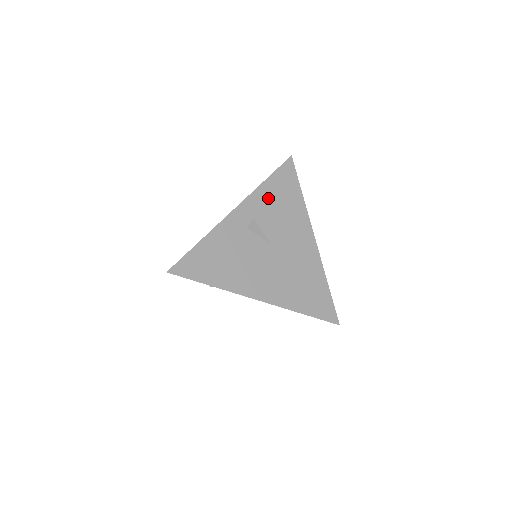
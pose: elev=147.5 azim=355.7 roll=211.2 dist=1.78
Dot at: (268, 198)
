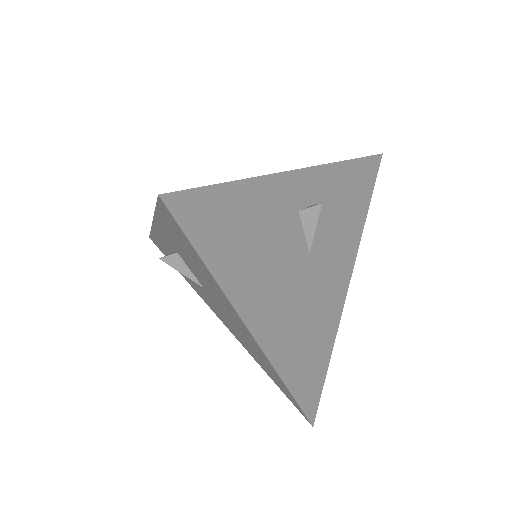
Dot at: (339, 188)
